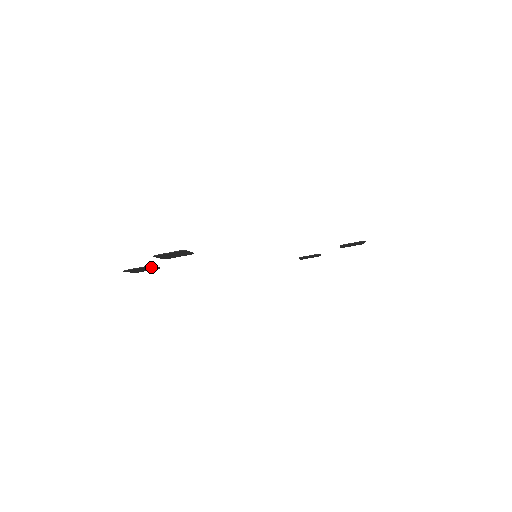
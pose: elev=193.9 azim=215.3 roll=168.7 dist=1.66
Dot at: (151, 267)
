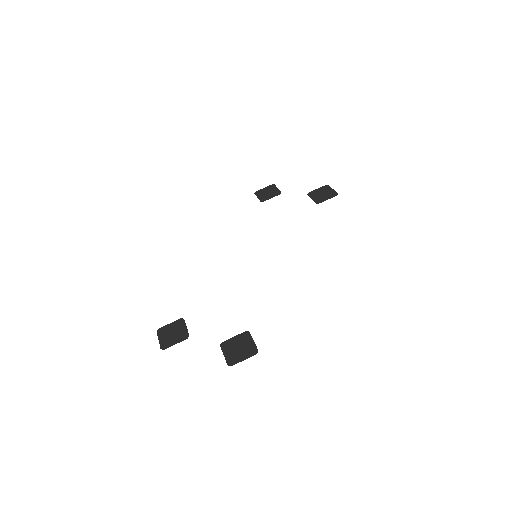
Dot at: (184, 331)
